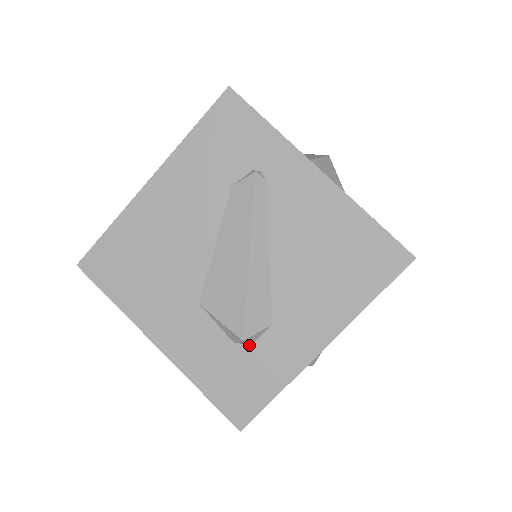
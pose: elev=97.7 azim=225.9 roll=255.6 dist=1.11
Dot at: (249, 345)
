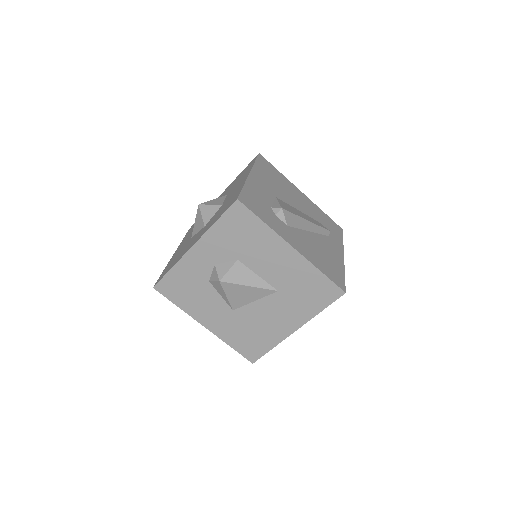
Dot at: (275, 214)
